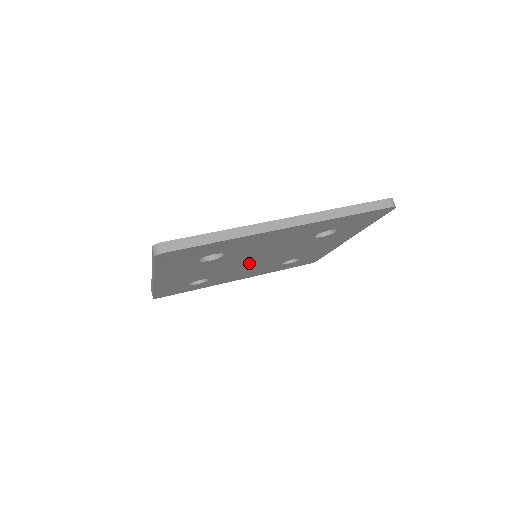
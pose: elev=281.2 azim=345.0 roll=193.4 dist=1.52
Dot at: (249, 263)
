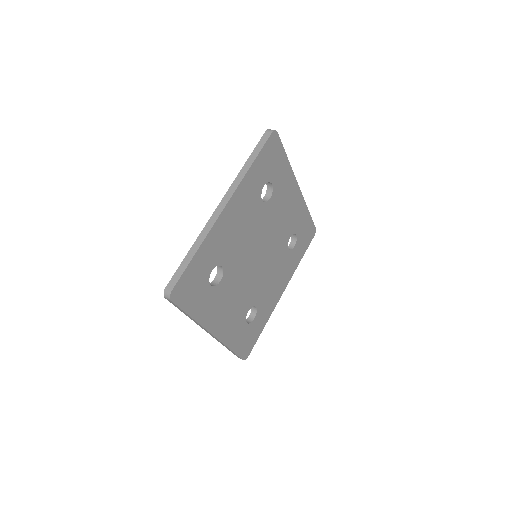
Dot at: (252, 262)
